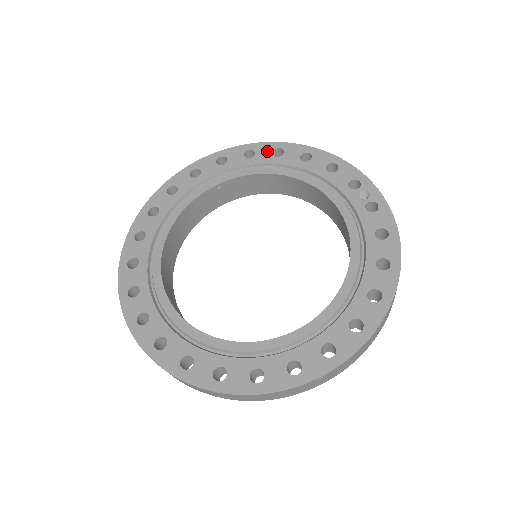
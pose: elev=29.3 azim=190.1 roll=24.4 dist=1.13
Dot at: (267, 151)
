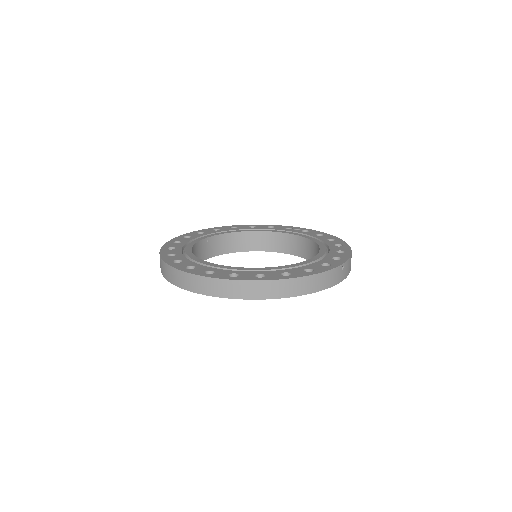
Dot at: (227, 228)
